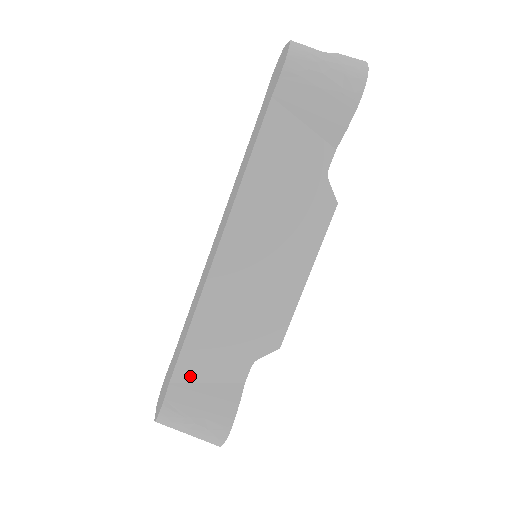
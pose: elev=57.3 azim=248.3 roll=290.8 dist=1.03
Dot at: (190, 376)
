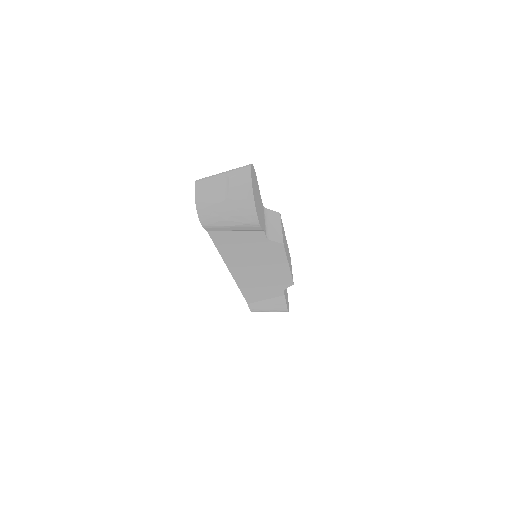
Dot at: (255, 301)
